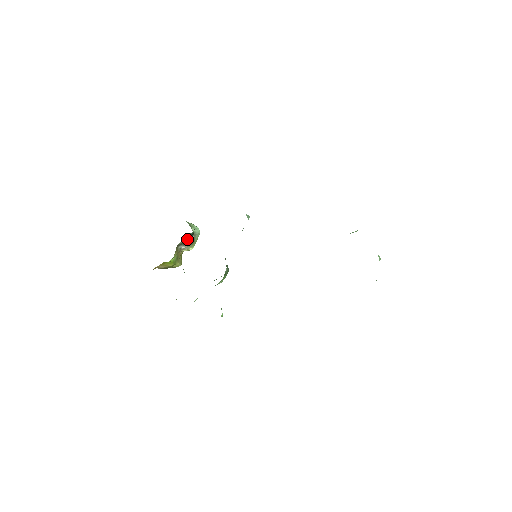
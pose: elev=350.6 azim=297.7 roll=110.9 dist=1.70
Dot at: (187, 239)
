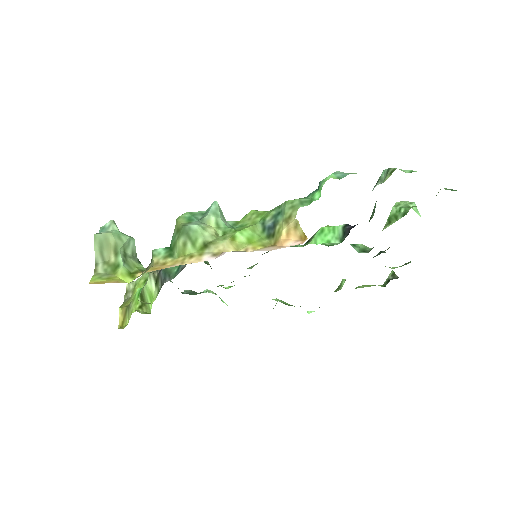
Dot at: occluded
